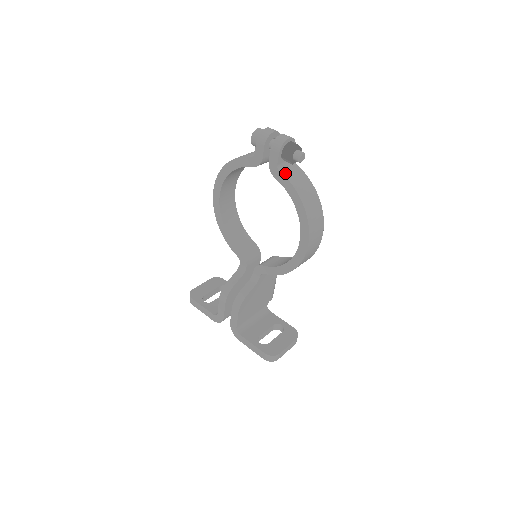
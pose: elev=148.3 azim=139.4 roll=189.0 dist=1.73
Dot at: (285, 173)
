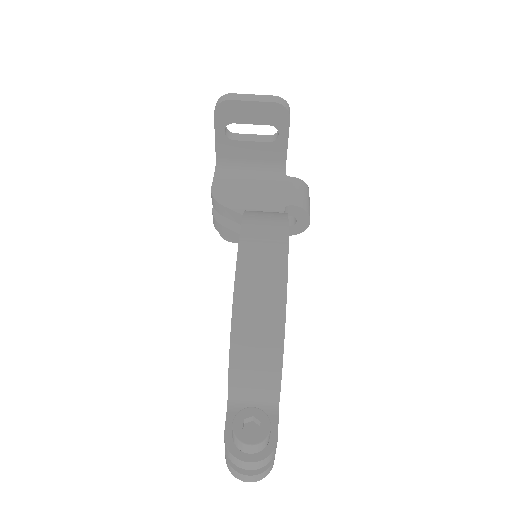
Dot at: occluded
